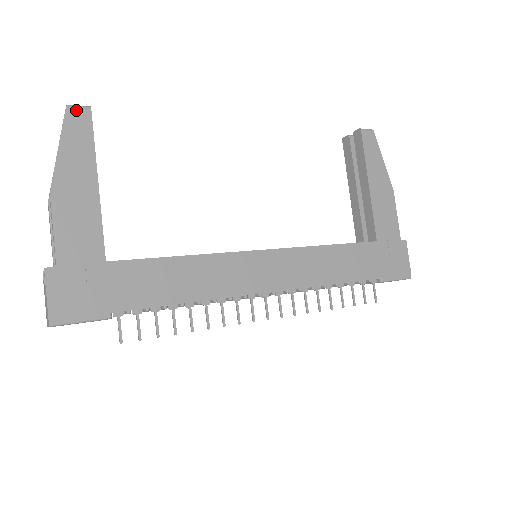
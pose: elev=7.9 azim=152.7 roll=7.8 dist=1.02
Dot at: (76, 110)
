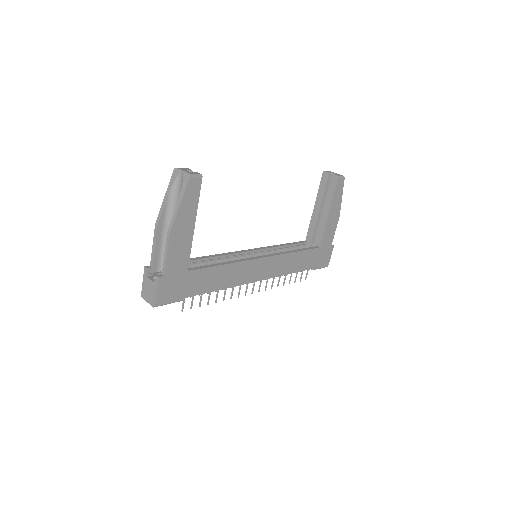
Dot at: (194, 179)
